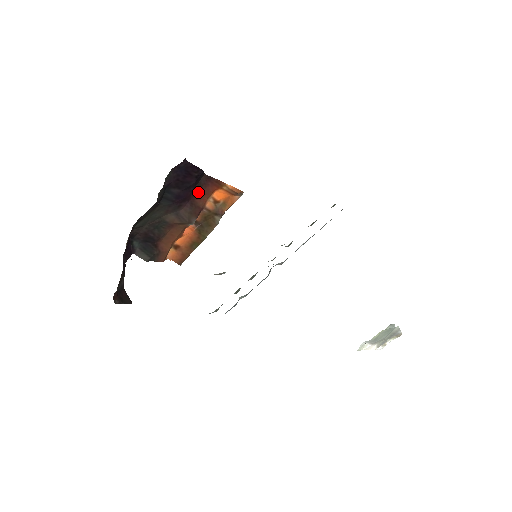
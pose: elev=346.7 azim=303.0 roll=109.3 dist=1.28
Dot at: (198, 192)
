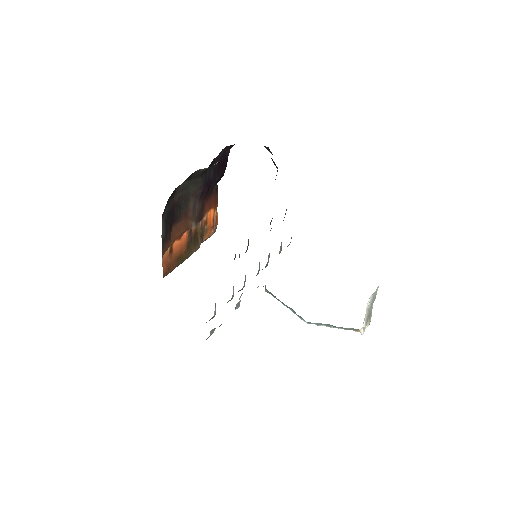
Dot at: (208, 197)
